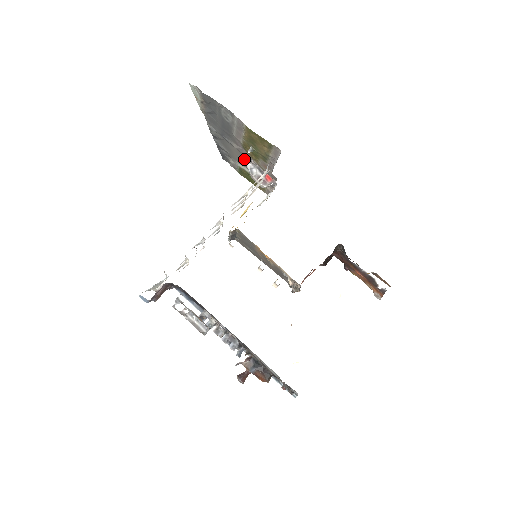
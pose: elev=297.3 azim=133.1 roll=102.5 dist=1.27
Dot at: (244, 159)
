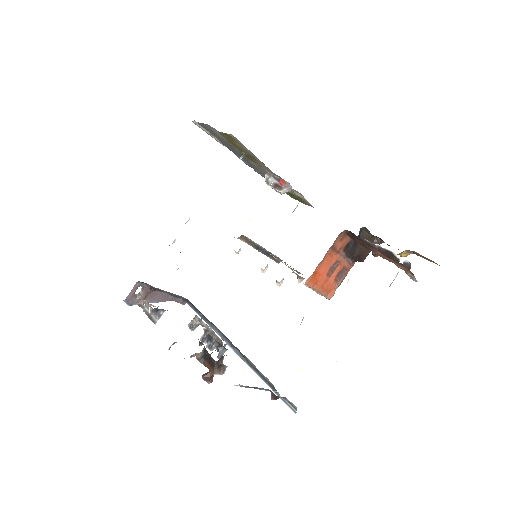
Dot at: occluded
